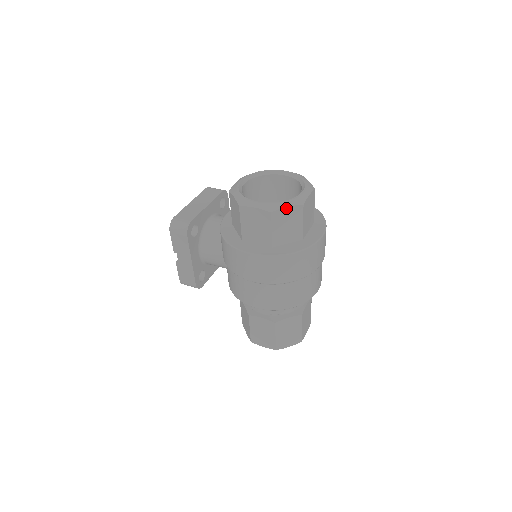
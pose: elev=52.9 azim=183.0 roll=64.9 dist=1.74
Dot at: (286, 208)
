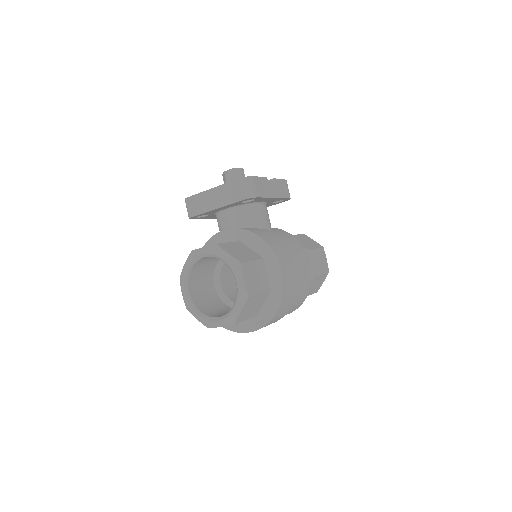
Dot at: (196, 318)
